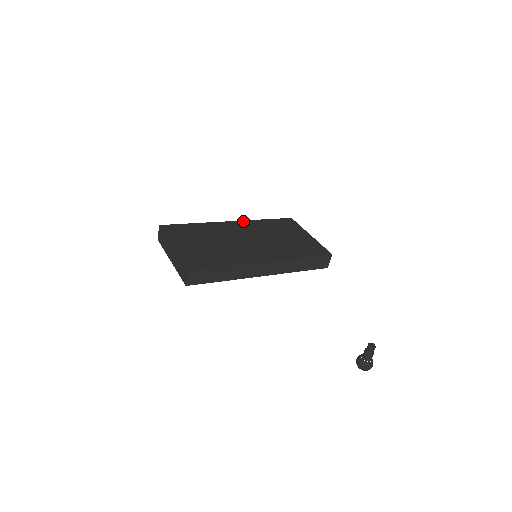
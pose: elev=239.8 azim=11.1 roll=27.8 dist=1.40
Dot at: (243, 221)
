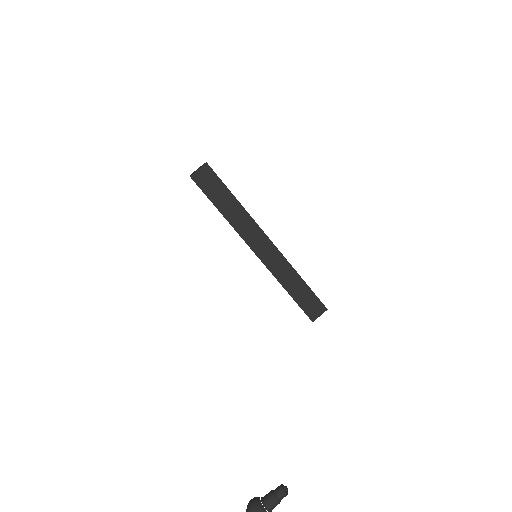
Dot at: occluded
